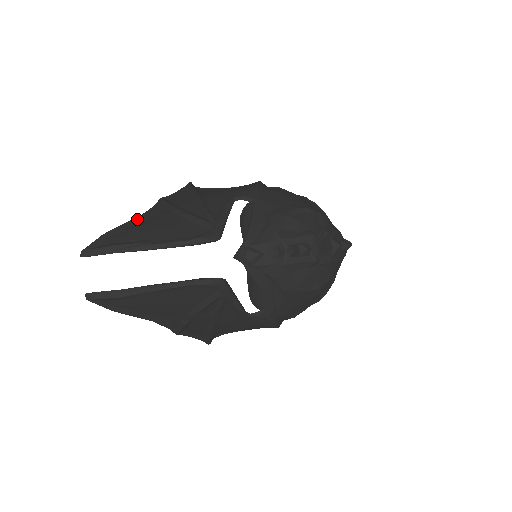
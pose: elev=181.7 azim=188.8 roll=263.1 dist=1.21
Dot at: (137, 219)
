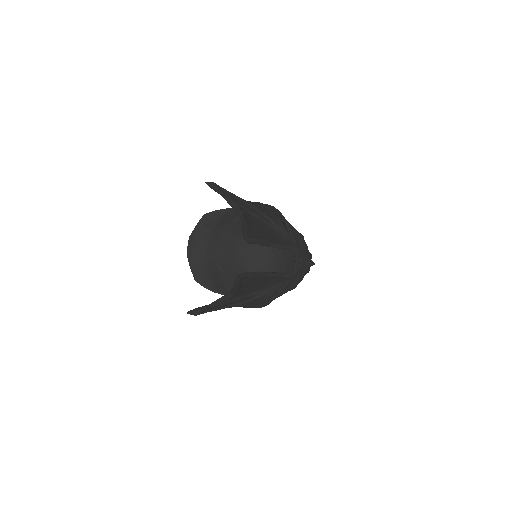
Dot at: (246, 217)
